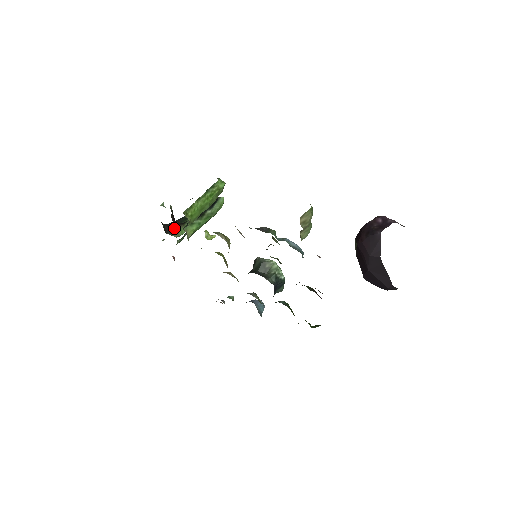
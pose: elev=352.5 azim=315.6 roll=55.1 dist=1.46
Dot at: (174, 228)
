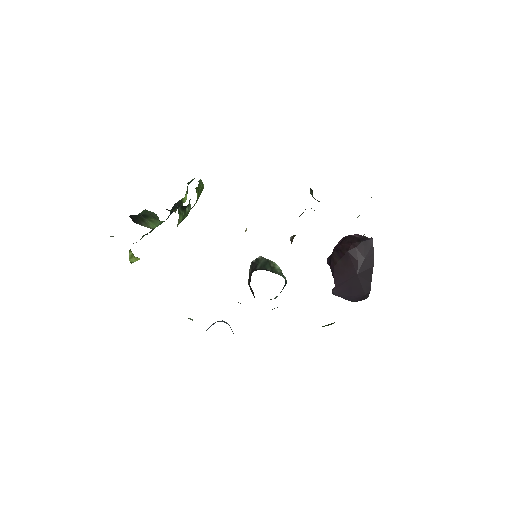
Dot at: (140, 220)
